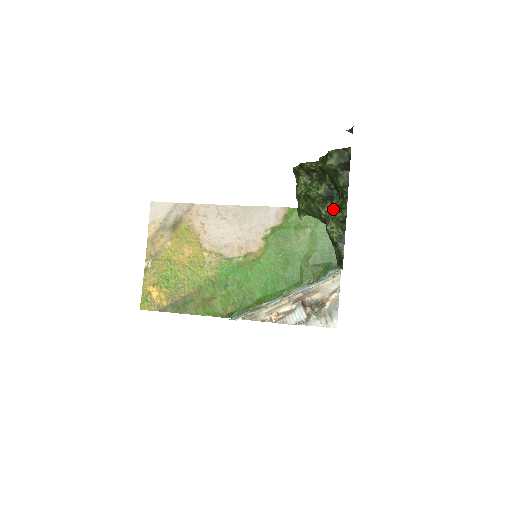
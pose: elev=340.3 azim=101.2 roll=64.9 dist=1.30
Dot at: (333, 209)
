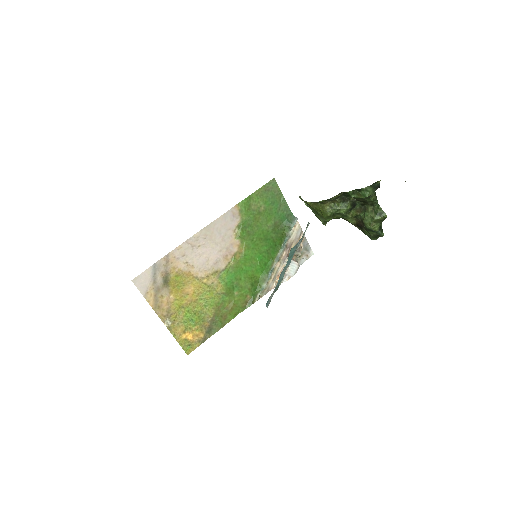
Dot at: (372, 216)
